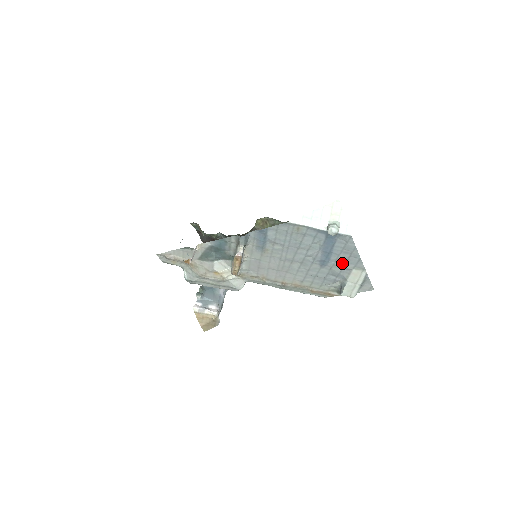
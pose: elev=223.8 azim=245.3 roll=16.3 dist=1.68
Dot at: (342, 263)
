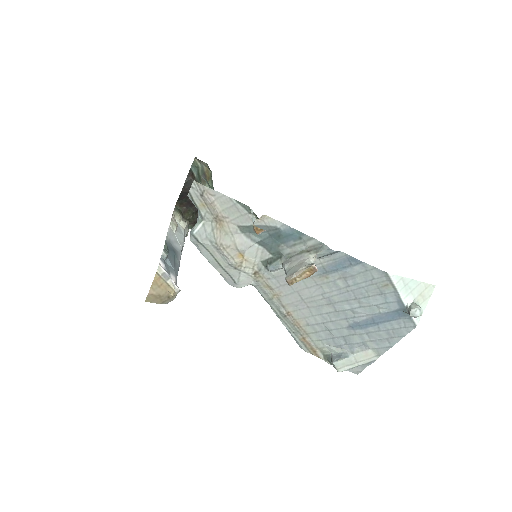
Dot at: (370, 338)
